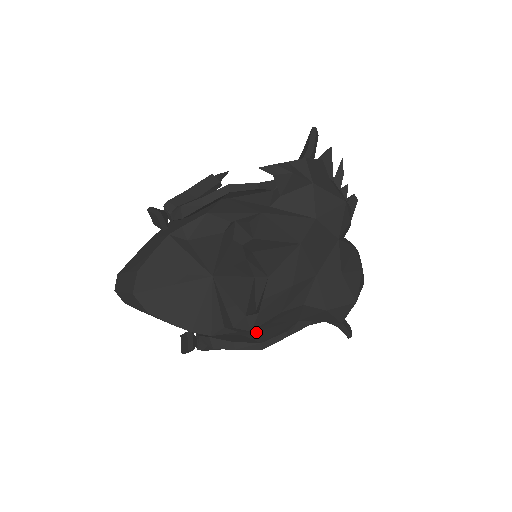
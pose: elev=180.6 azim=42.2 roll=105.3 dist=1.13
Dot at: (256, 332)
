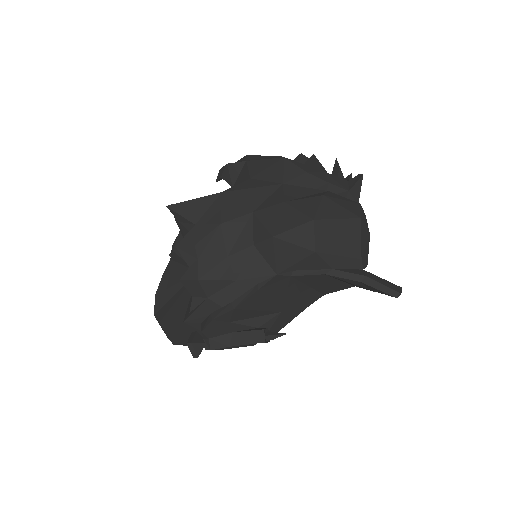
Dot at: occluded
